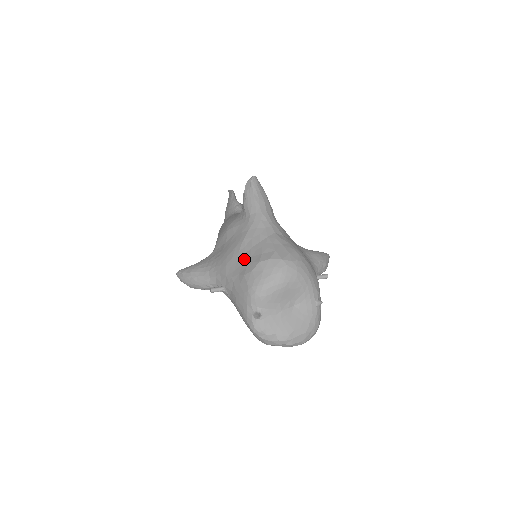
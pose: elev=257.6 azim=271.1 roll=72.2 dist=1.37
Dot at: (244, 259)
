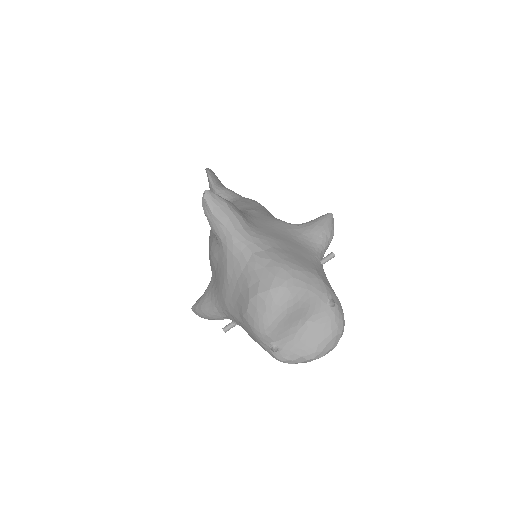
Dot at: (236, 295)
